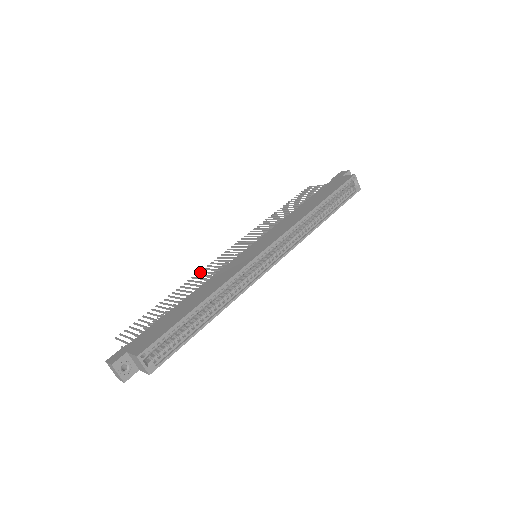
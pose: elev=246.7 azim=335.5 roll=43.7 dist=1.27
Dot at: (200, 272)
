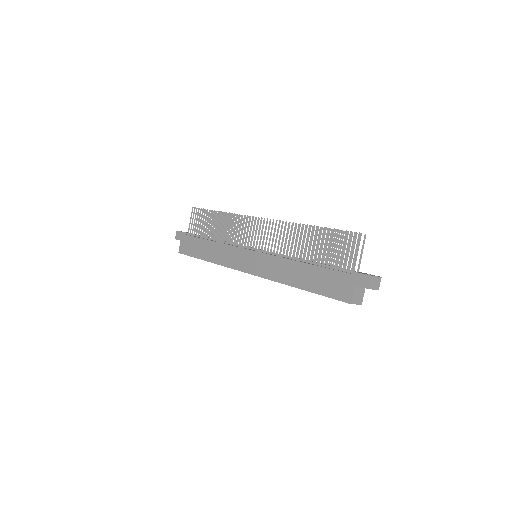
Dot at: (239, 216)
